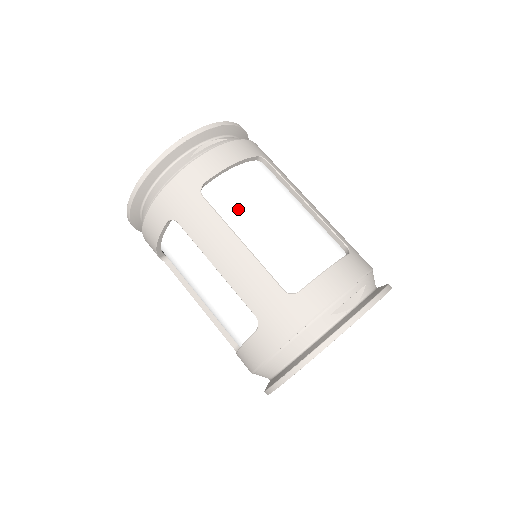
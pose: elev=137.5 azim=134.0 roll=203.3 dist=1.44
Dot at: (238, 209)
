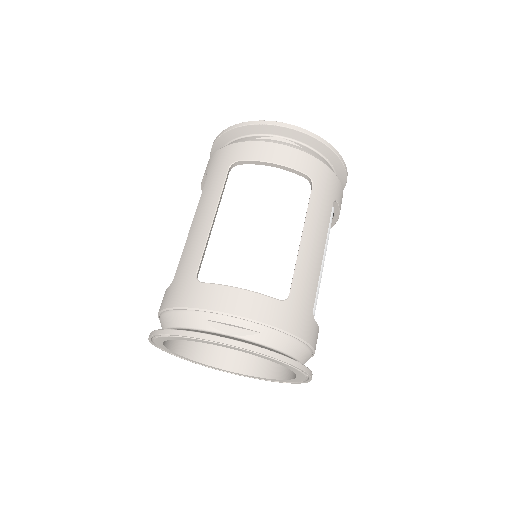
Dot at: (240, 196)
